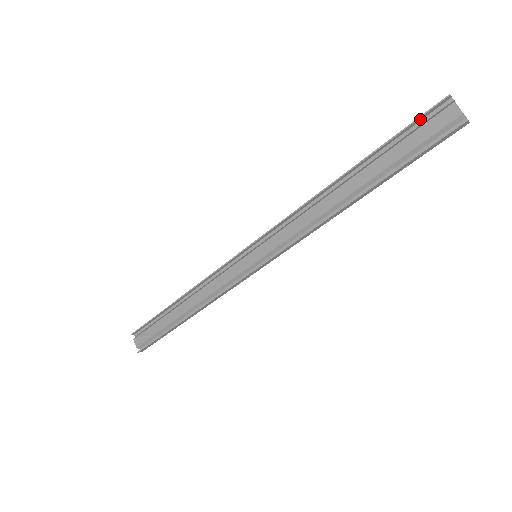
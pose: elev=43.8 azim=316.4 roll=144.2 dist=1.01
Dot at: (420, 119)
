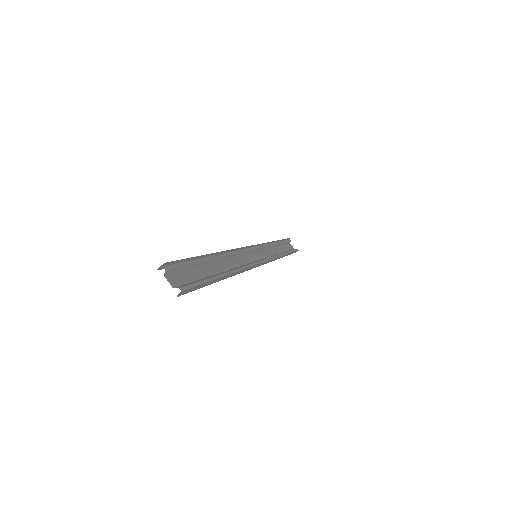
Dot at: (177, 264)
